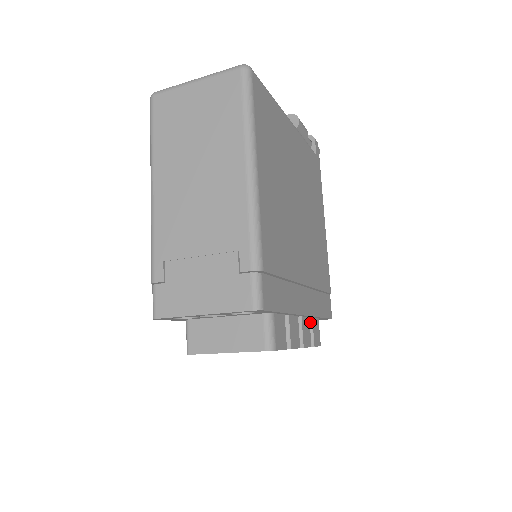
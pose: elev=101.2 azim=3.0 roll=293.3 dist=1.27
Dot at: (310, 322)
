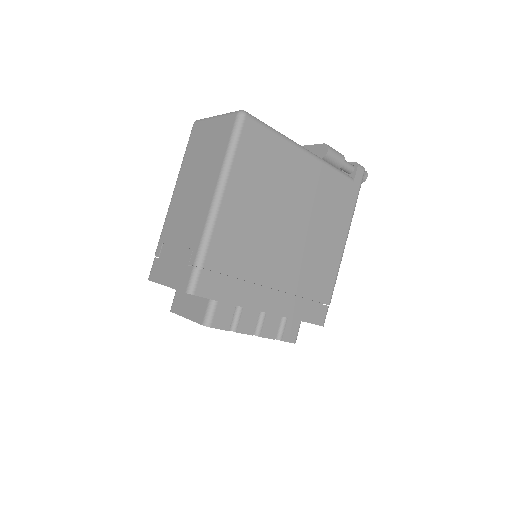
Dot at: (285, 321)
